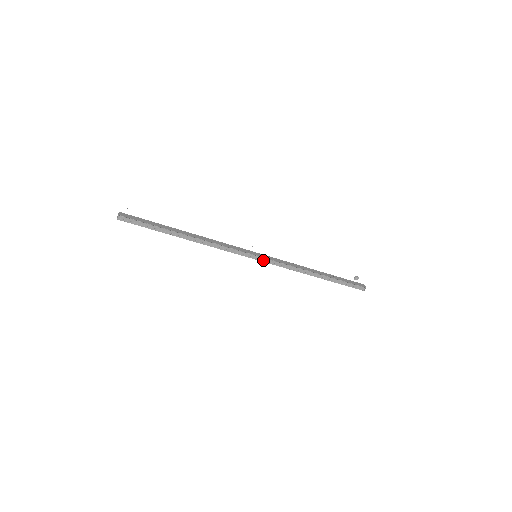
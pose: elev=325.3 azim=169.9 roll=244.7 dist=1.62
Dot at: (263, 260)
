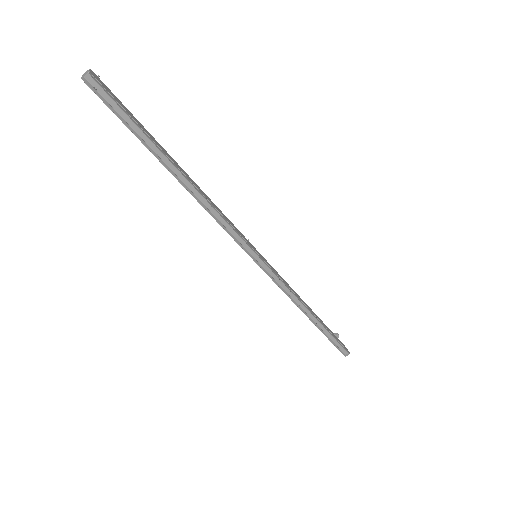
Dot at: (262, 266)
